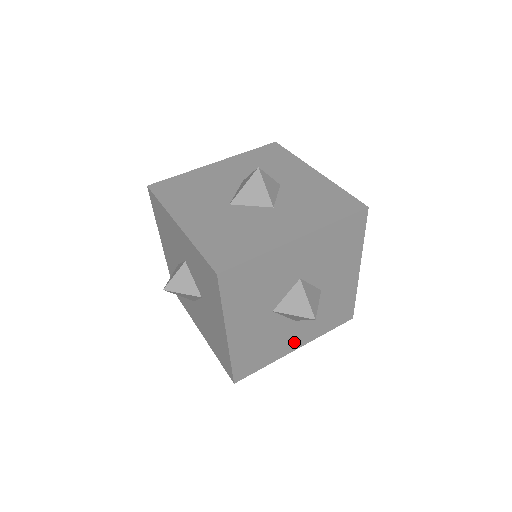
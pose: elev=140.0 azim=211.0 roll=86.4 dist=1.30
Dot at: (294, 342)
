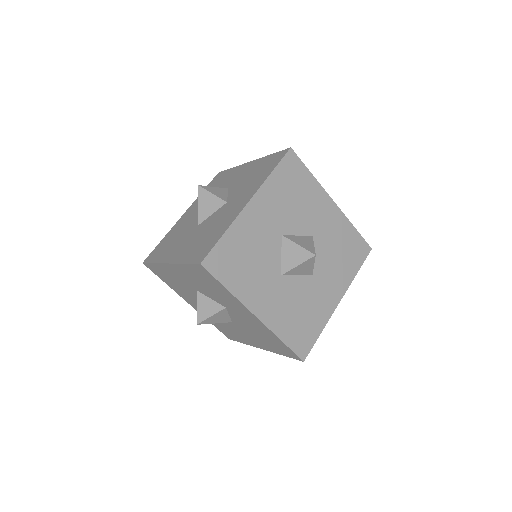
Dot at: (330, 296)
